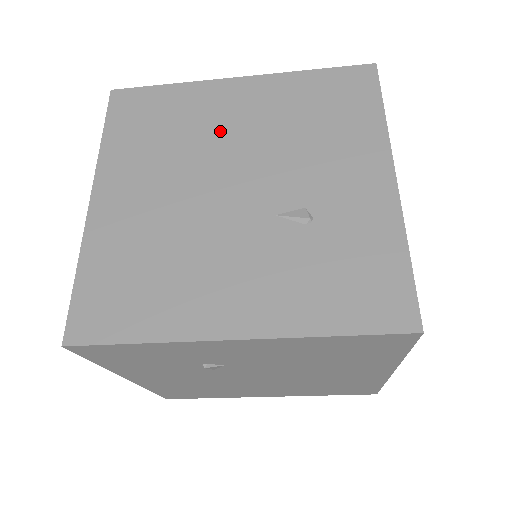
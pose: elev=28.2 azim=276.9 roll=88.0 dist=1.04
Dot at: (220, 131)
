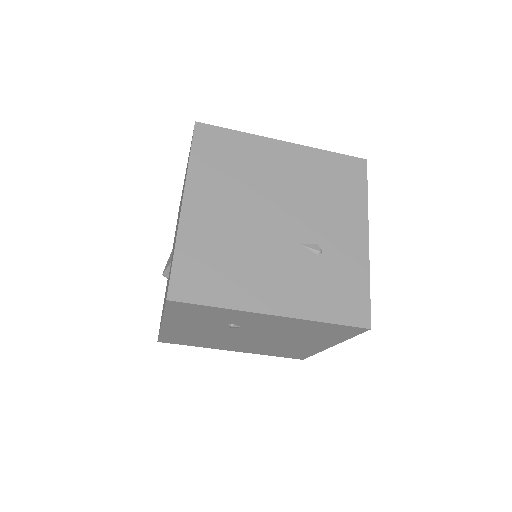
Dot at: (270, 178)
